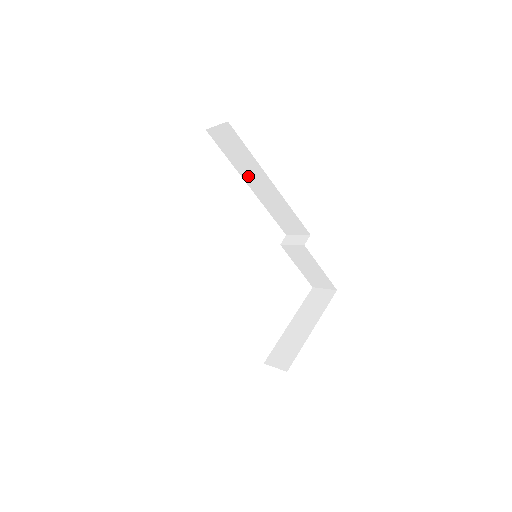
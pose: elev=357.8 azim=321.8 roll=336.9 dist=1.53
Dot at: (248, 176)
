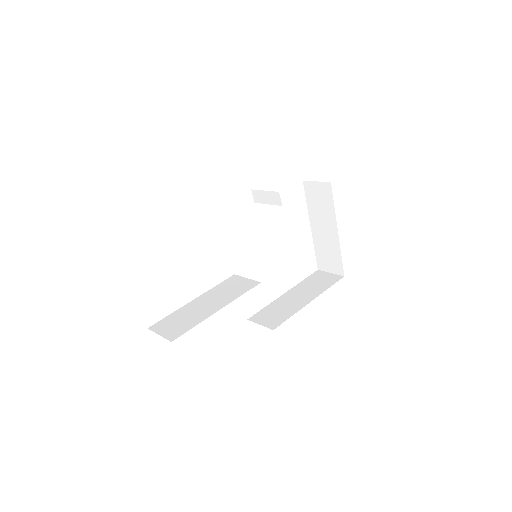
Dot at: occluded
